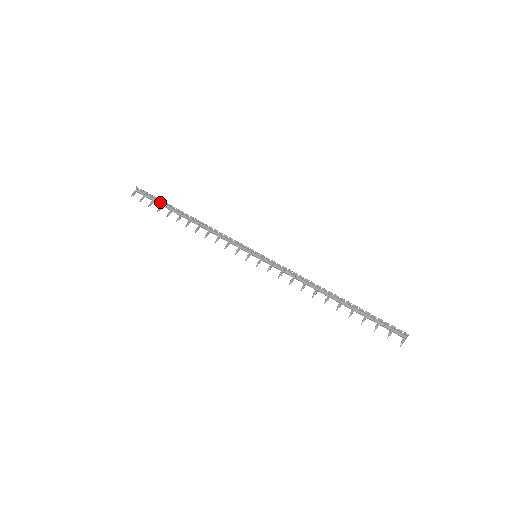
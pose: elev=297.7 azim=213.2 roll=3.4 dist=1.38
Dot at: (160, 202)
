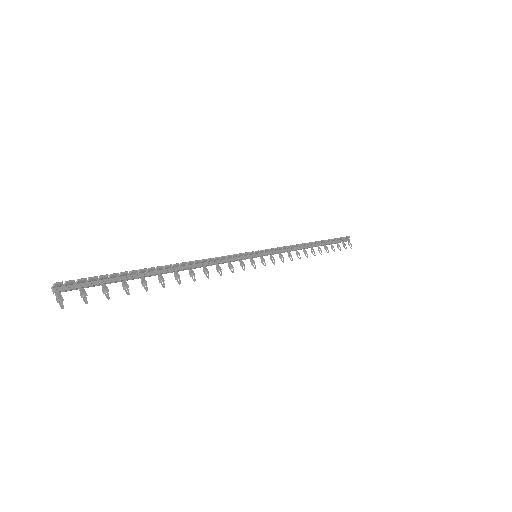
Dot at: (116, 278)
